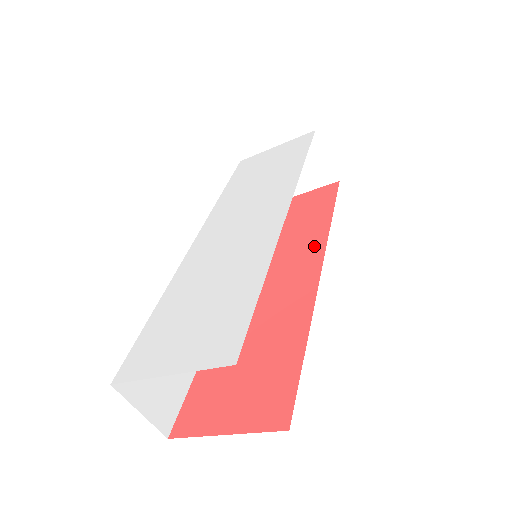
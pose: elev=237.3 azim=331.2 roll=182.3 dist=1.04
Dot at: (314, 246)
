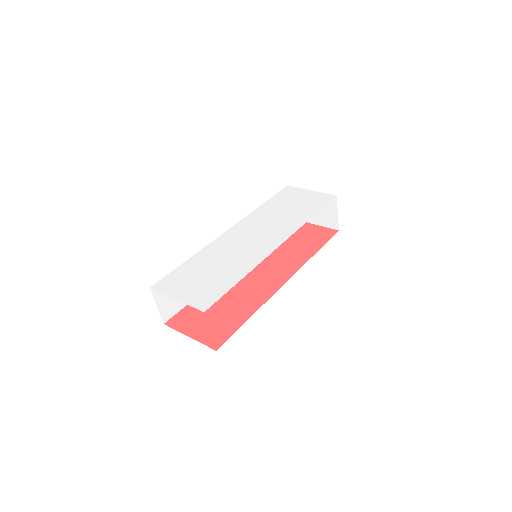
Dot at: (293, 266)
